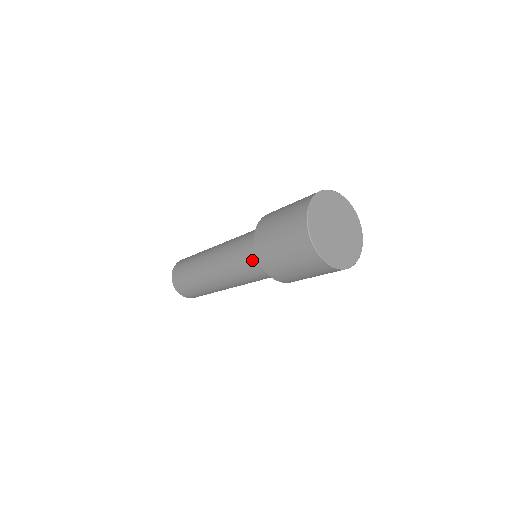
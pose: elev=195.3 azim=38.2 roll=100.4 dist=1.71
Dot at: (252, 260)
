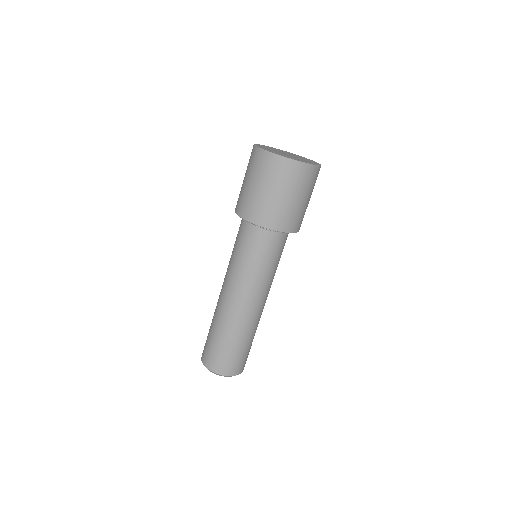
Dot at: (252, 240)
